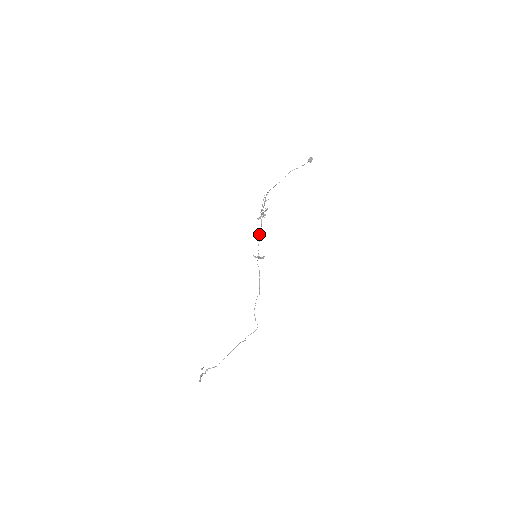
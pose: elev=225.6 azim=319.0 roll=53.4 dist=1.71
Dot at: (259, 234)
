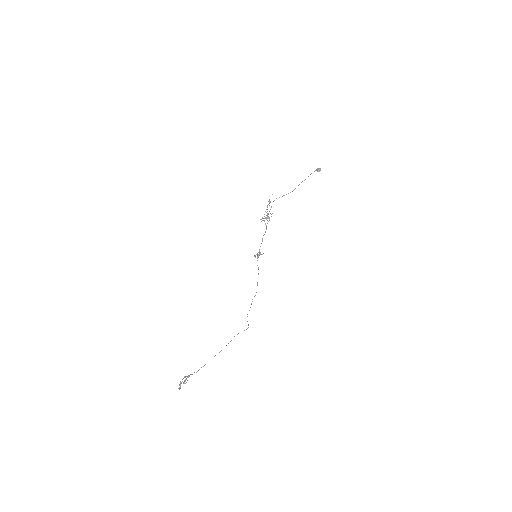
Dot at: occluded
